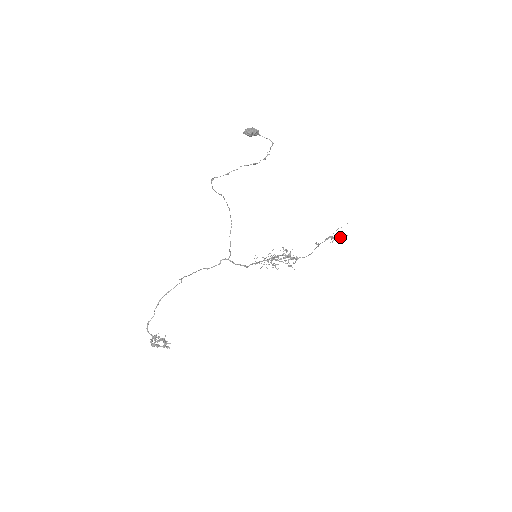
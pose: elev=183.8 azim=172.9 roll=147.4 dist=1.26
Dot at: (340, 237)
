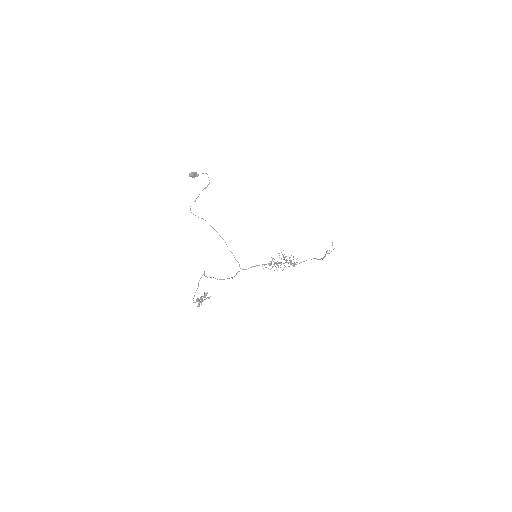
Dot at: occluded
